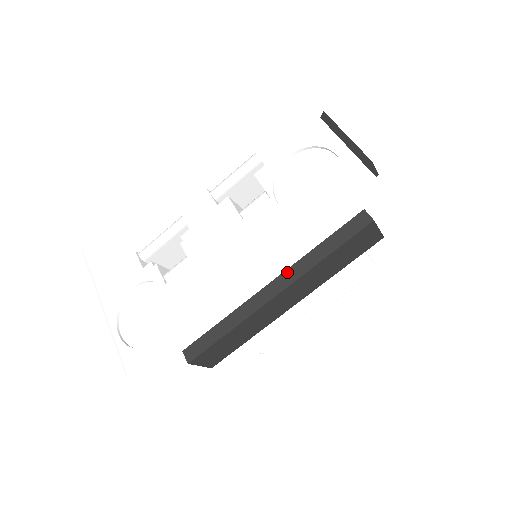
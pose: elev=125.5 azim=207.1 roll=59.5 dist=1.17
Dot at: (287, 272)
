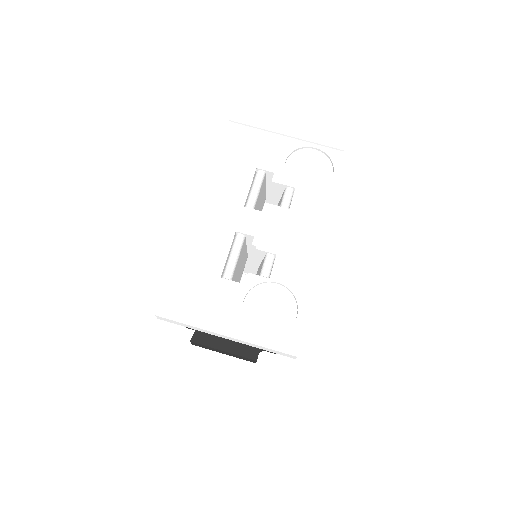
Dot at: occluded
